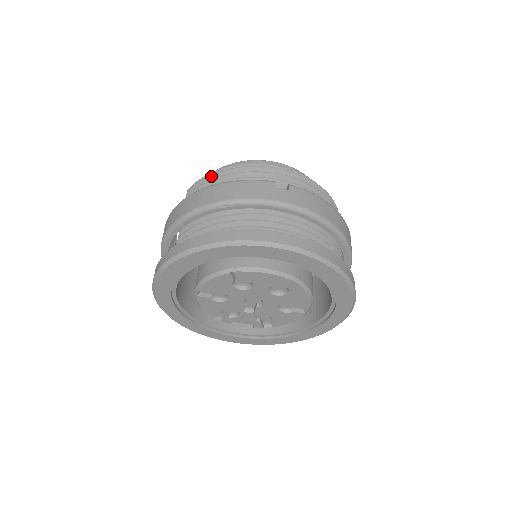
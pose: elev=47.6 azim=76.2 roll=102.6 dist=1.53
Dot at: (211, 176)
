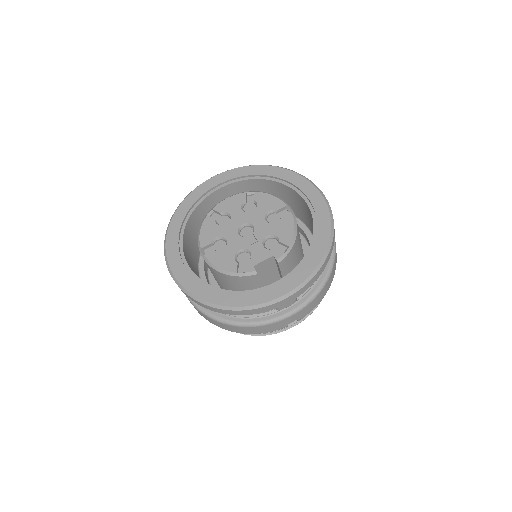
Dot at: occluded
